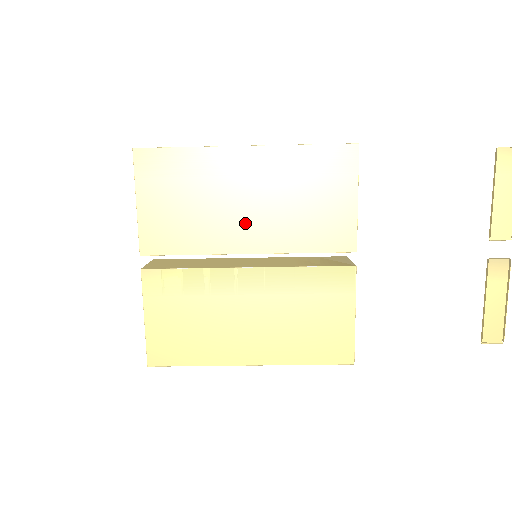
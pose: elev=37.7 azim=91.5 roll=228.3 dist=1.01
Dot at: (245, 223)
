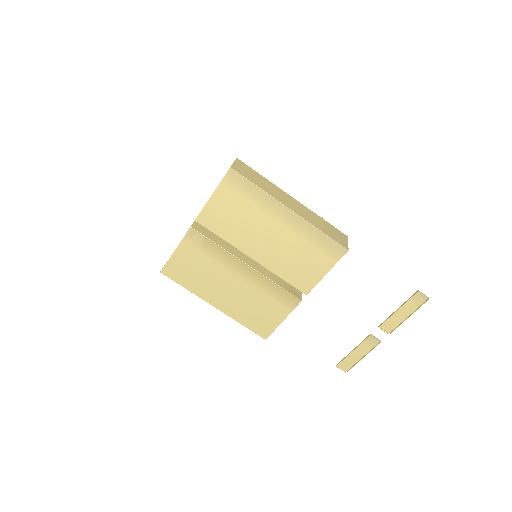
Dot at: (262, 244)
